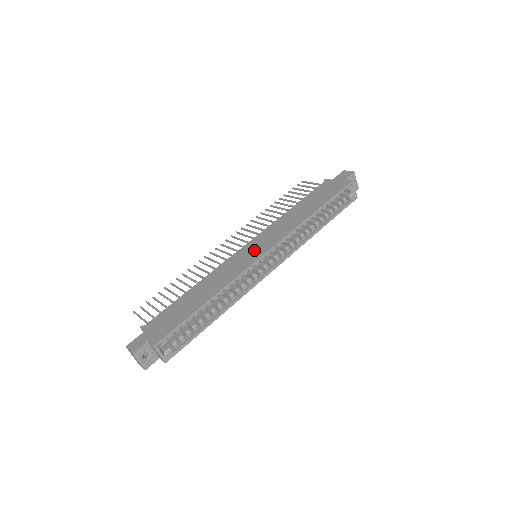
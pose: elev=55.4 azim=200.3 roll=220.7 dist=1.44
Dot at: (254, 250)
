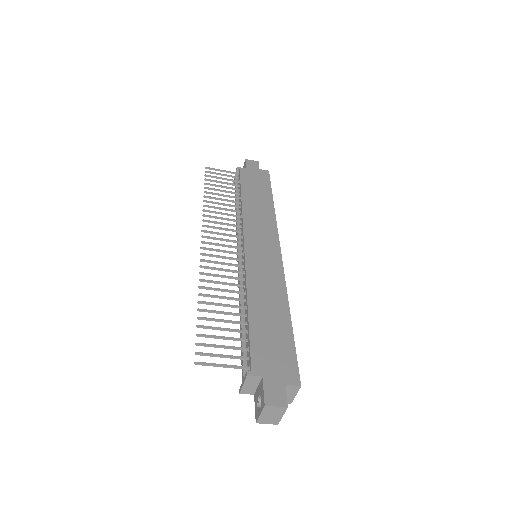
Dot at: (264, 249)
